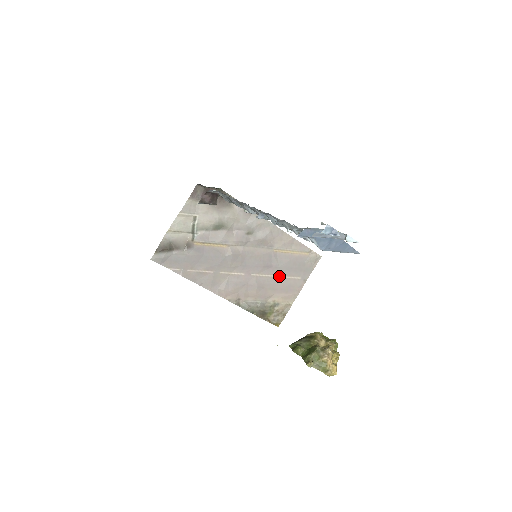
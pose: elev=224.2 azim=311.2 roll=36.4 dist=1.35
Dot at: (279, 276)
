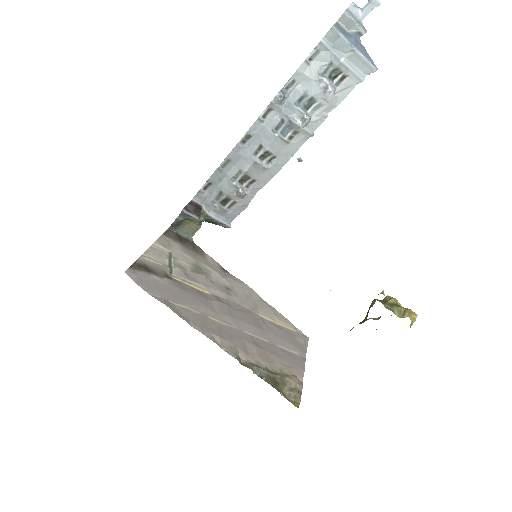
Dot at: (274, 344)
